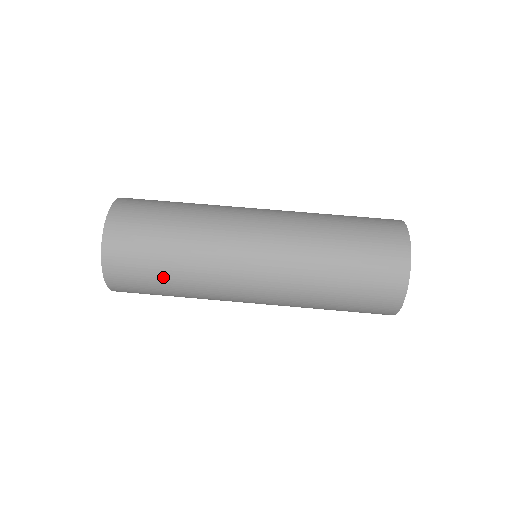
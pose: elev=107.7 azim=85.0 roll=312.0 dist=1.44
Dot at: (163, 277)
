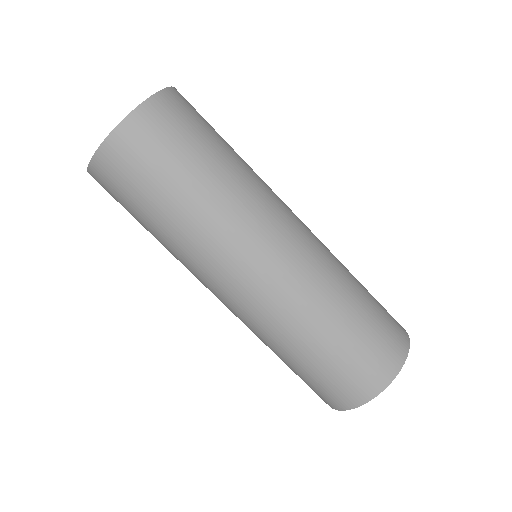
Dot at: (173, 189)
